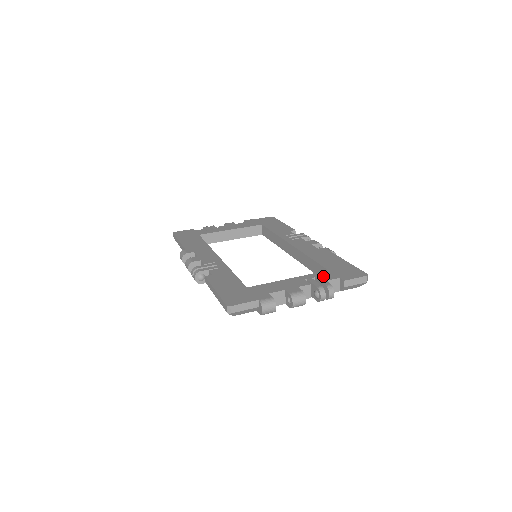
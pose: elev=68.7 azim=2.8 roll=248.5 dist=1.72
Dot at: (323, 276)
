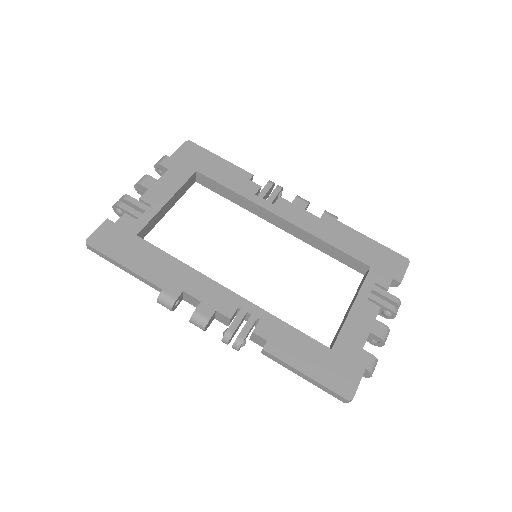
Dot at: (378, 283)
